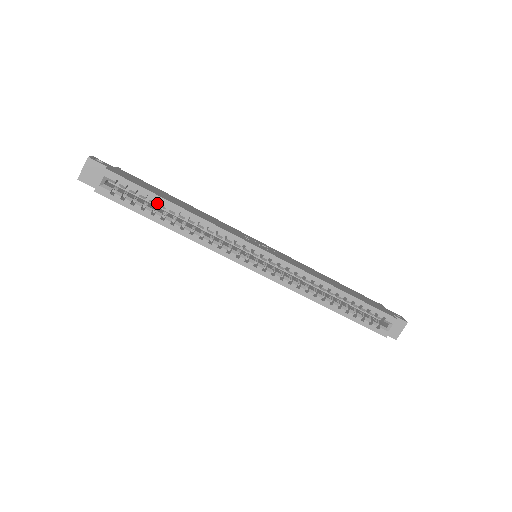
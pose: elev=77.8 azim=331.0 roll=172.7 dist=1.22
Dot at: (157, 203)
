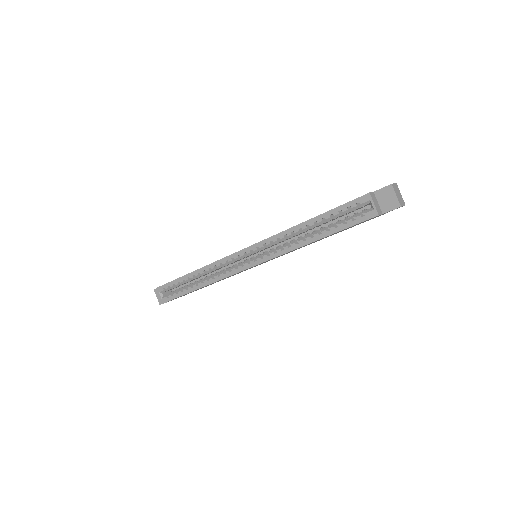
Dot at: occluded
